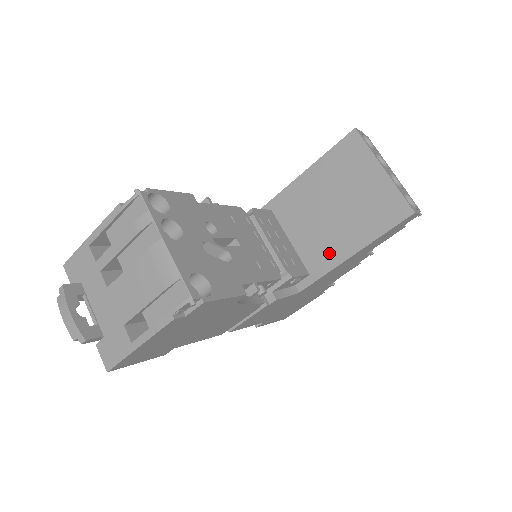
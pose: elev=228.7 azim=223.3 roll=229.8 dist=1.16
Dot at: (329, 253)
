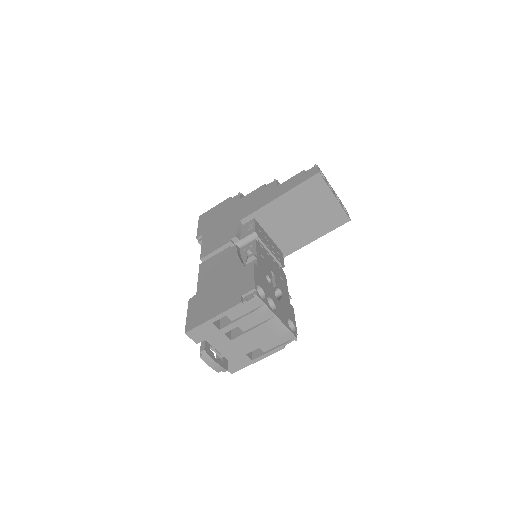
Dot at: (297, 241)
